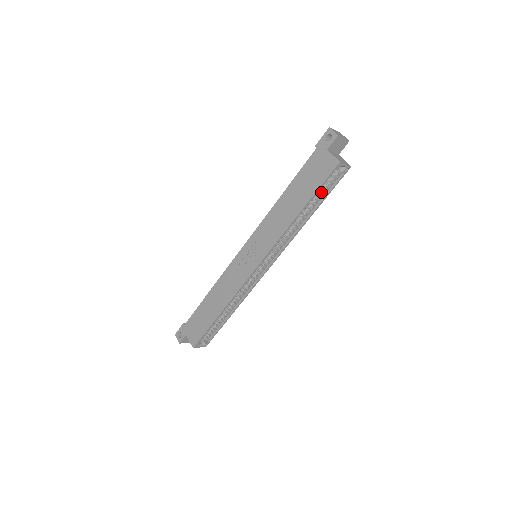
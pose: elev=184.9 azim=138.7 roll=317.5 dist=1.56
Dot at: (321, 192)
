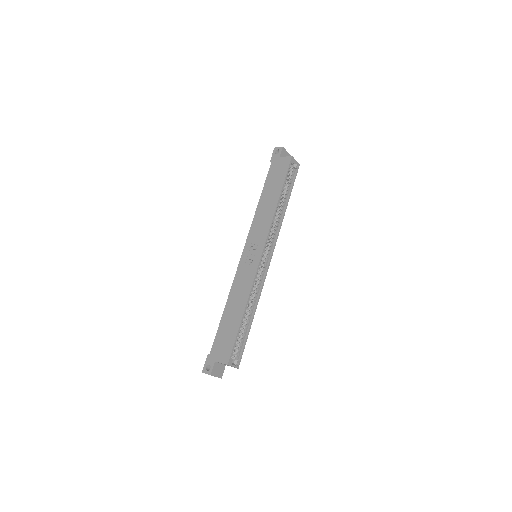
Dot at: (287, 185)
